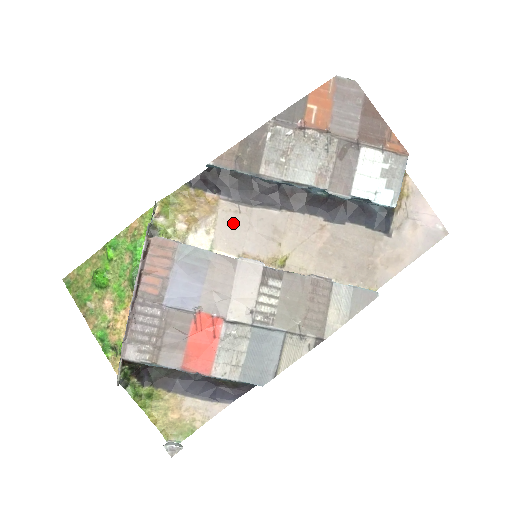
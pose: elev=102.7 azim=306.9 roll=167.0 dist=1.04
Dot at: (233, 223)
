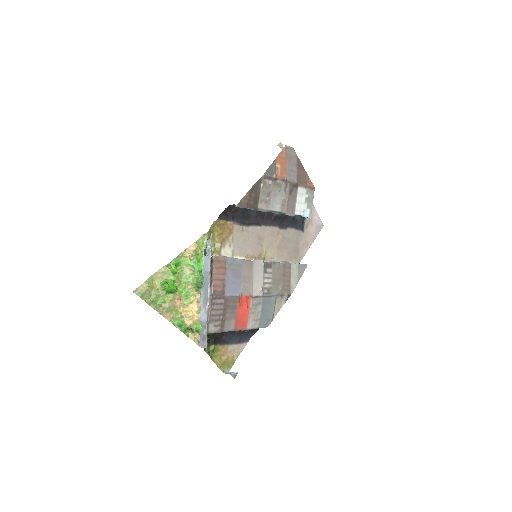
Dot at: (241, 238)
